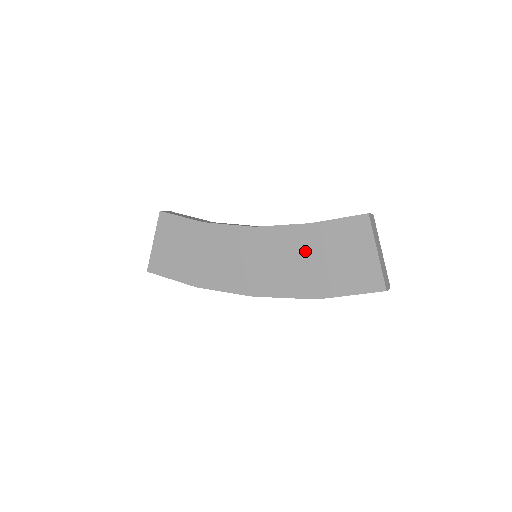
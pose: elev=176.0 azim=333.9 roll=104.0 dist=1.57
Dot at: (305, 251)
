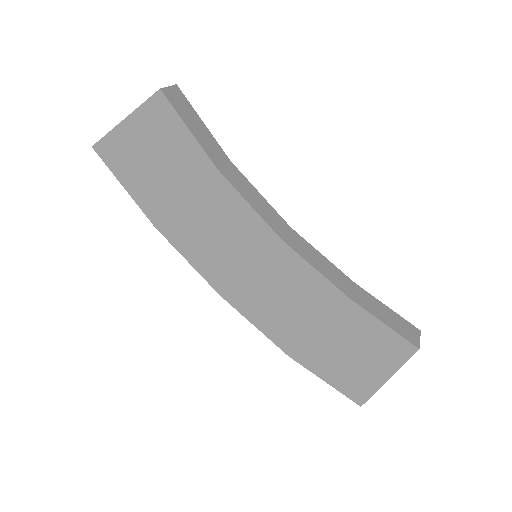
Dot at: (317, 314)
